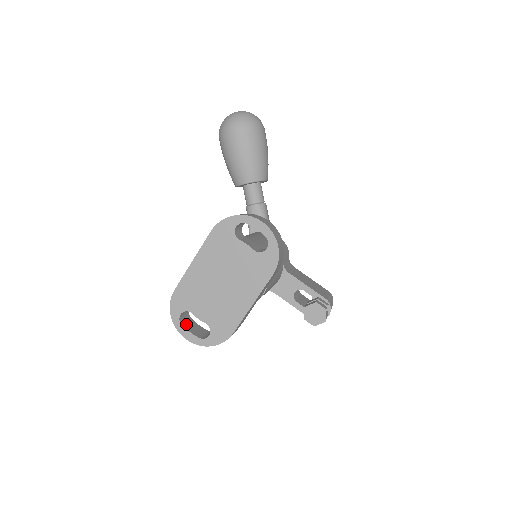
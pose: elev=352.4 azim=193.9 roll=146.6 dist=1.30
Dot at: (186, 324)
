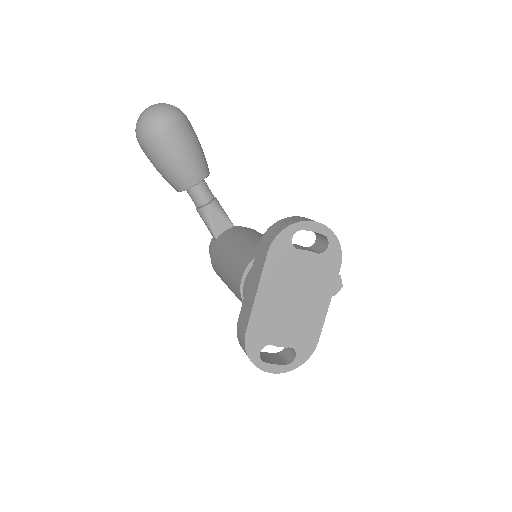
Dot at: (264, 359)
